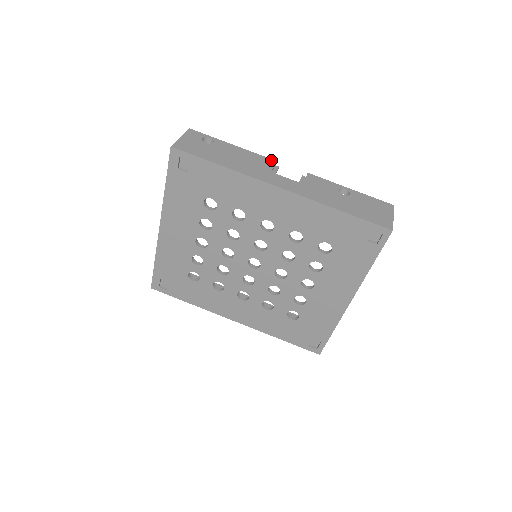
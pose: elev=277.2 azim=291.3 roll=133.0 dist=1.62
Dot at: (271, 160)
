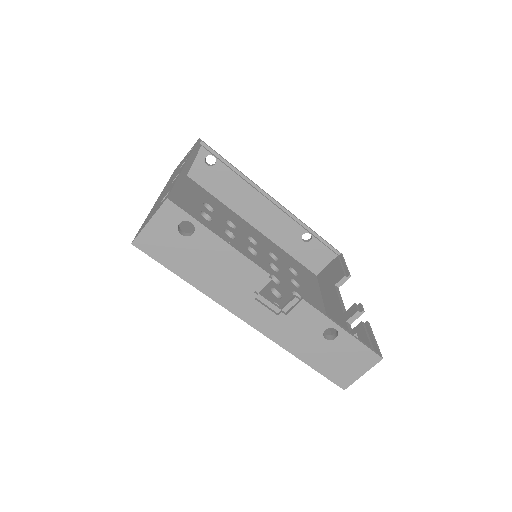
Dot at: (263, 273)
